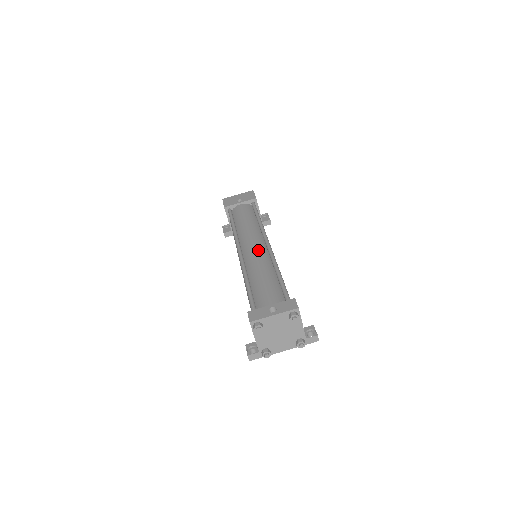
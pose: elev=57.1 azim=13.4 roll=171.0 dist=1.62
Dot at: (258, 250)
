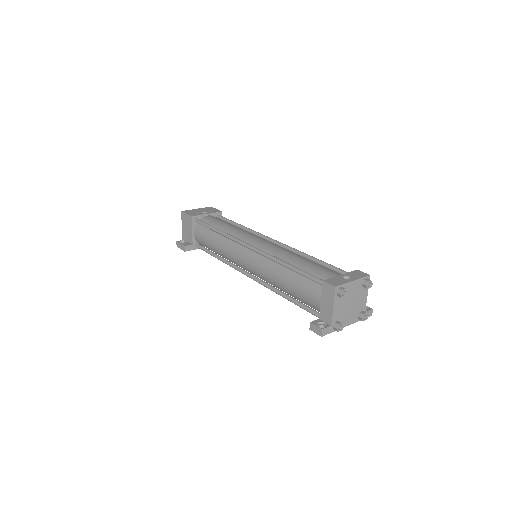
Dot at: (272, 244)
